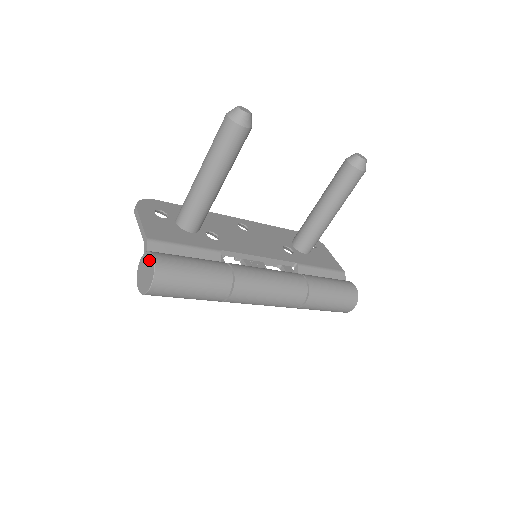
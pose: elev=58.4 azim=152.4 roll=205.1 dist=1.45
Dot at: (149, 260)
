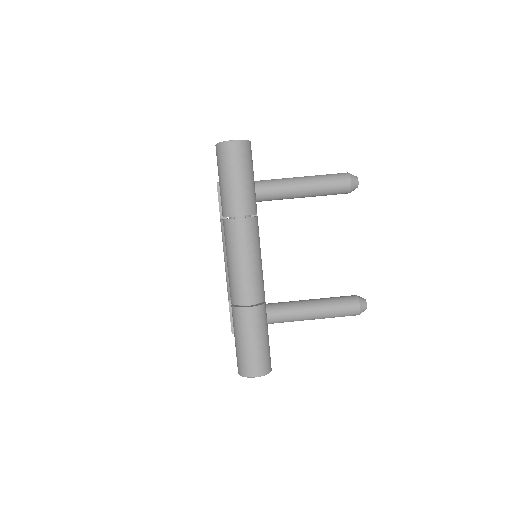
Dot at: occluded
